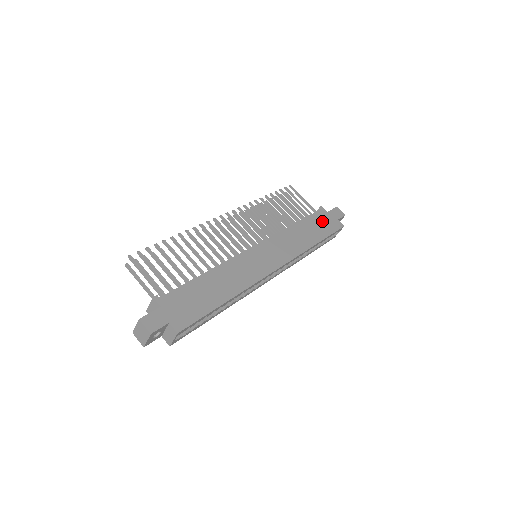
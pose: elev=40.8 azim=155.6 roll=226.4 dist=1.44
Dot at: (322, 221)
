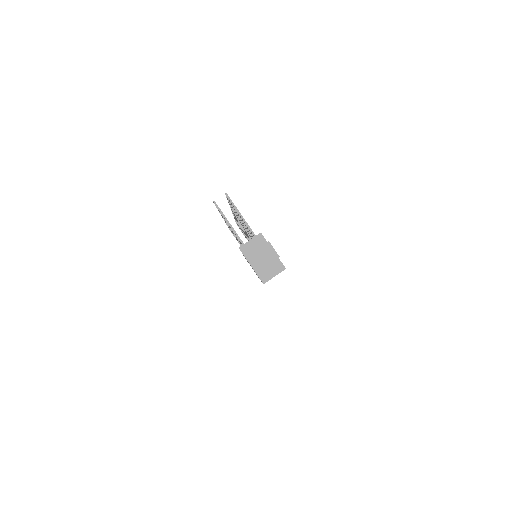
Dot at: occluded
